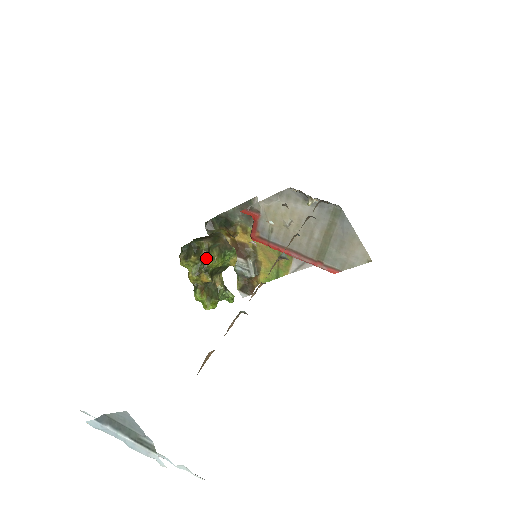
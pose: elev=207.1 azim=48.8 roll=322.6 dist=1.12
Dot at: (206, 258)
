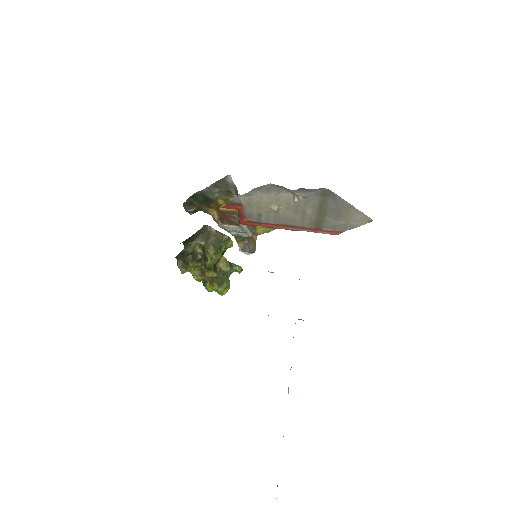
Dot at: (204, 259)
